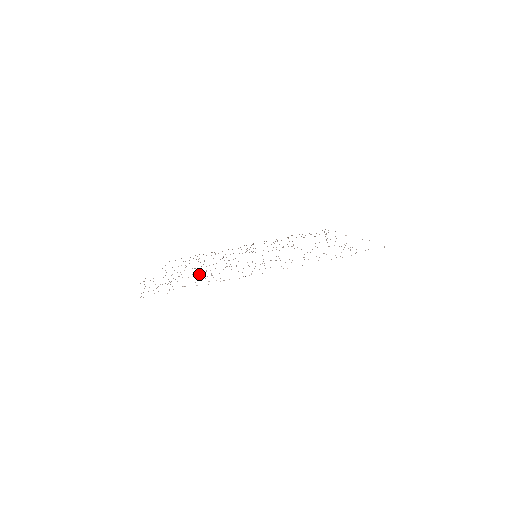
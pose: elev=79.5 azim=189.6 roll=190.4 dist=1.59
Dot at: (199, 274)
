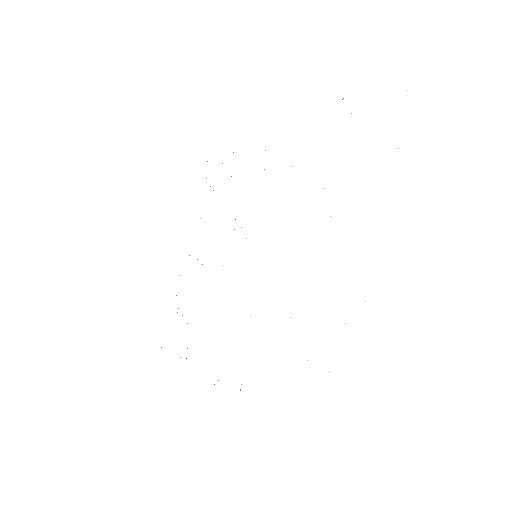
Dot at: occluded
